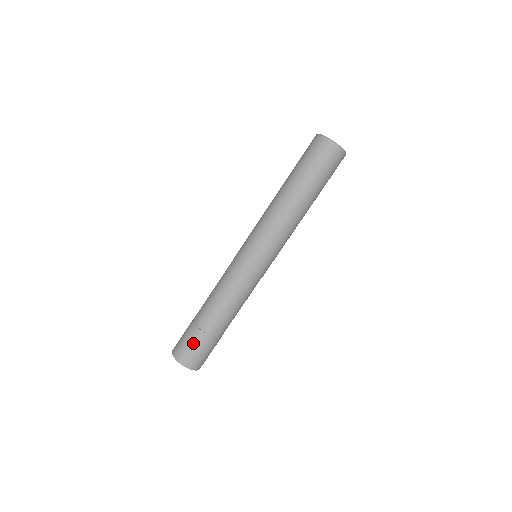
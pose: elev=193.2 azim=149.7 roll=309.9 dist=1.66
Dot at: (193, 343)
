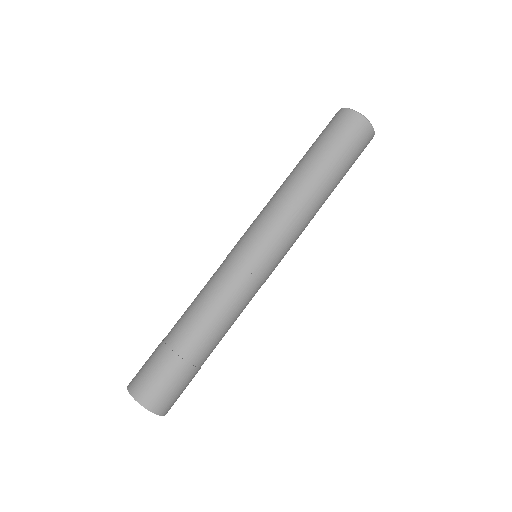
Dot at: (152, 362)
